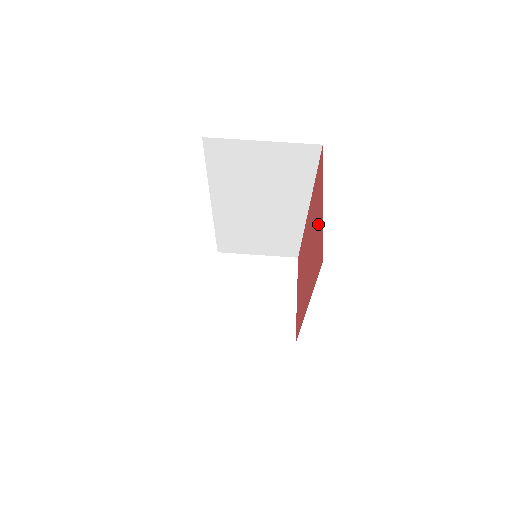
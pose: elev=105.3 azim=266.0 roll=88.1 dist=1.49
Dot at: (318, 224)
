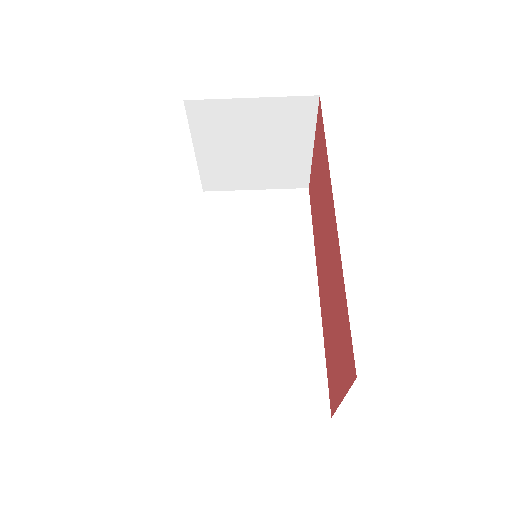
Dot at: (335, 367)
